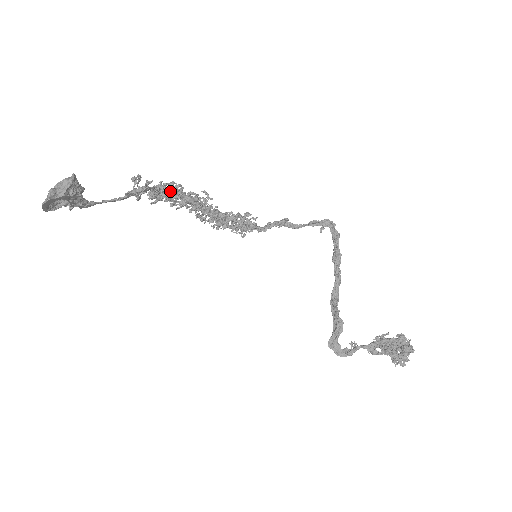
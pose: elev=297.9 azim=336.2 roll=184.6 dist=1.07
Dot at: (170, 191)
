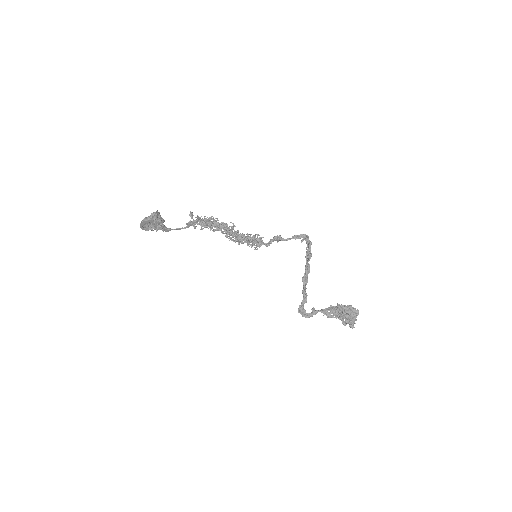
Dot at: (210, 221)
